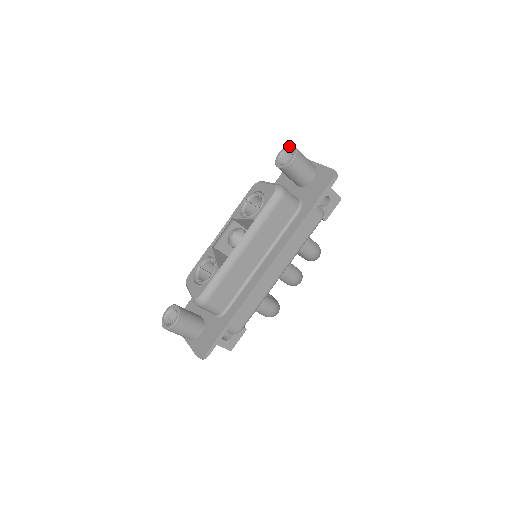
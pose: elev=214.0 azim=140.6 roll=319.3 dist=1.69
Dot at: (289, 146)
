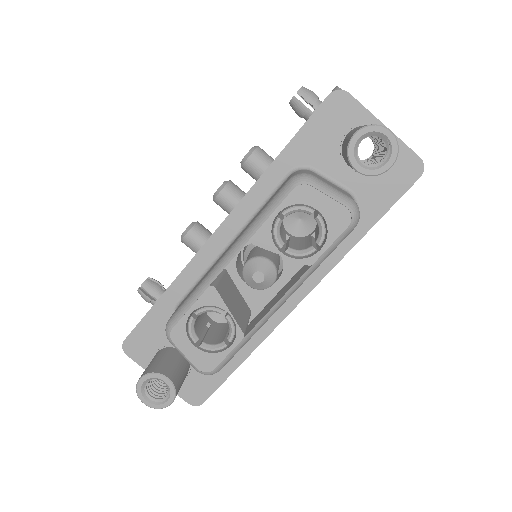
Dot at: (381, 128)
